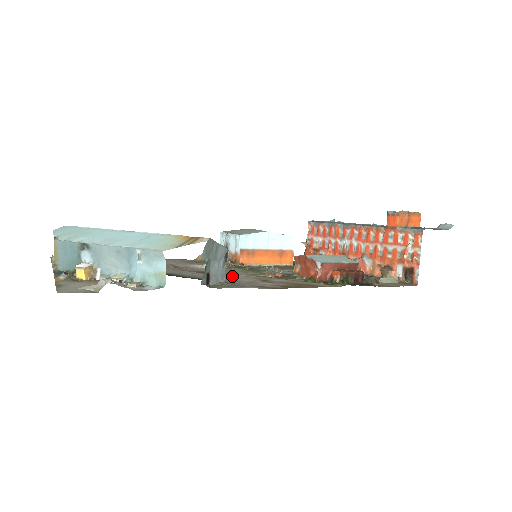
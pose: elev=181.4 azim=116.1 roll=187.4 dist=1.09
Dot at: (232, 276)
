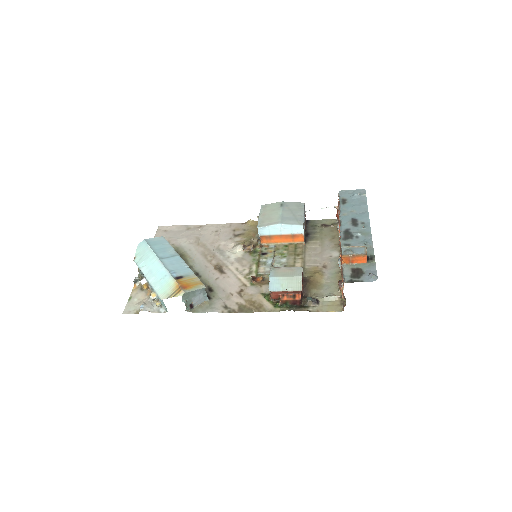
Dot at: (229, 280)
